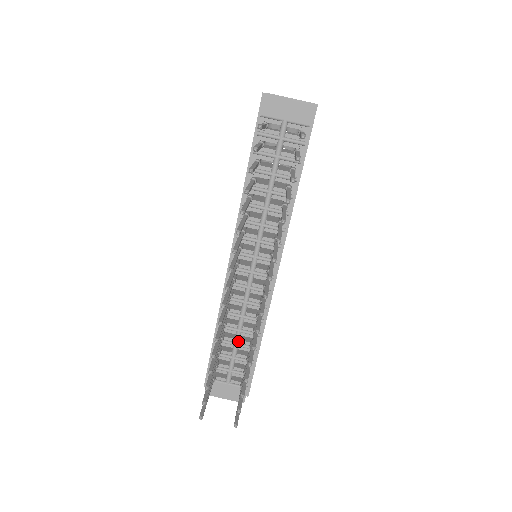
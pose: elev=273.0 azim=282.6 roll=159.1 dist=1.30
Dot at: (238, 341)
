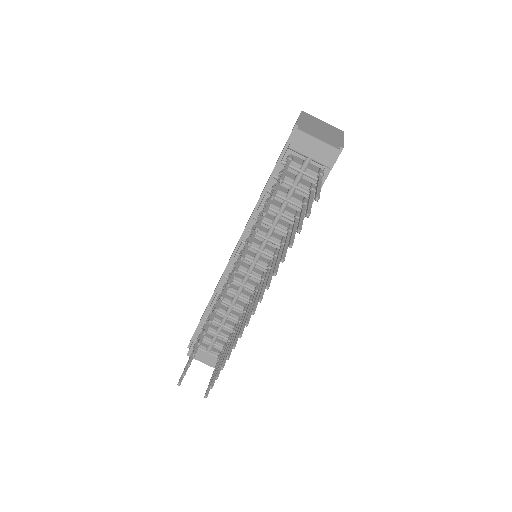
Dot at: (224, 323)
